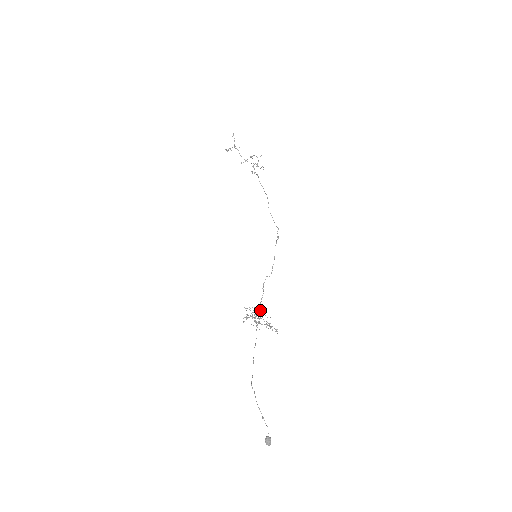
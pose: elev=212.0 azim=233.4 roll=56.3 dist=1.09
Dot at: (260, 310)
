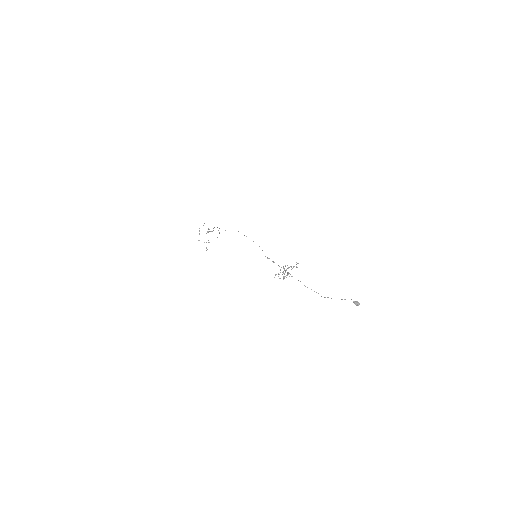
Dot at: (281, 267)
